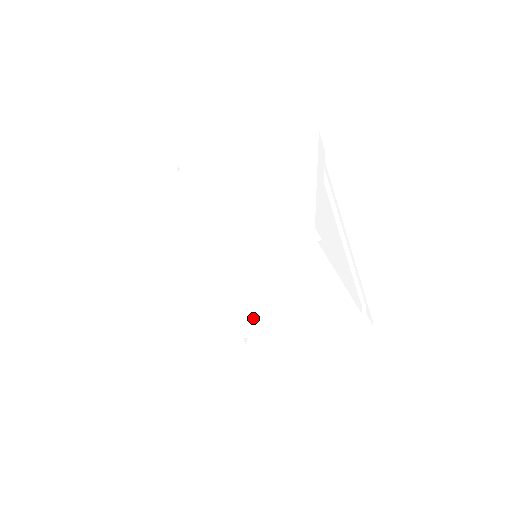
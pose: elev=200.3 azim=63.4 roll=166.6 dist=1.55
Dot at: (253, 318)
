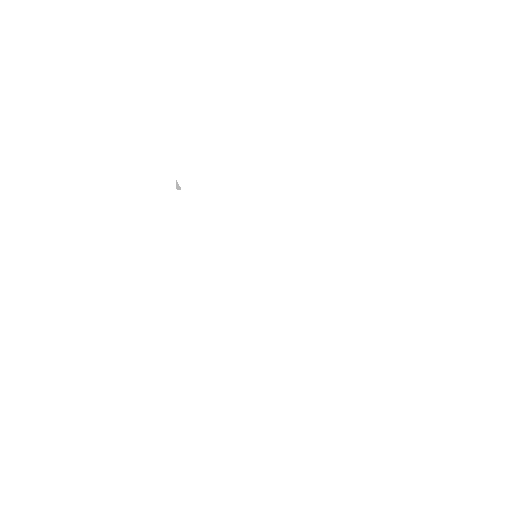
Dot at: occluded
